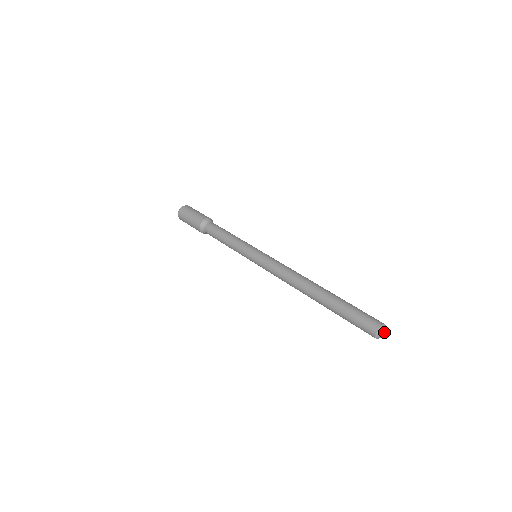
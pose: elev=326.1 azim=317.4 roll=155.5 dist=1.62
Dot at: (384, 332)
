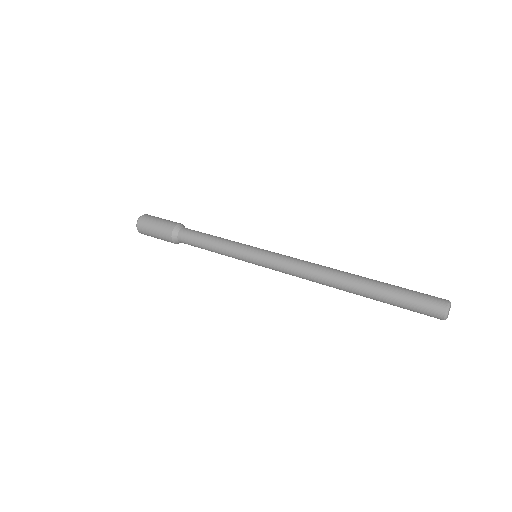
Dot at: occluded
